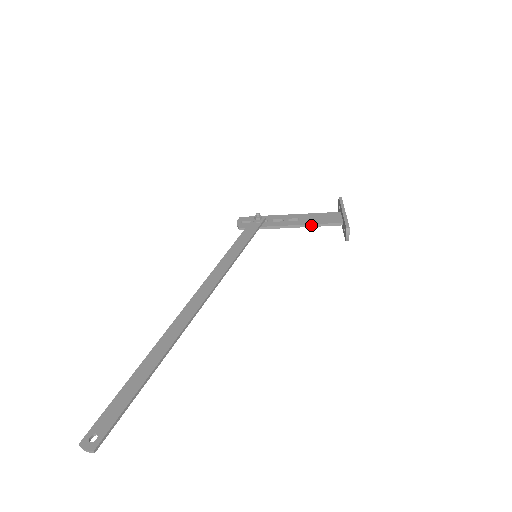
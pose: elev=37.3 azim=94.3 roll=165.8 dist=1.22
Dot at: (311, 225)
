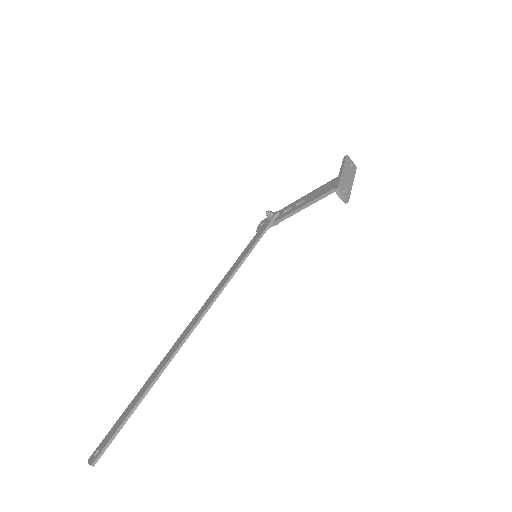
Dot at: (314, 201)
